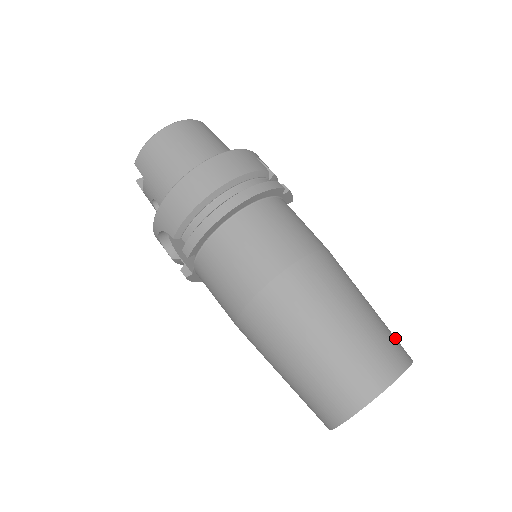
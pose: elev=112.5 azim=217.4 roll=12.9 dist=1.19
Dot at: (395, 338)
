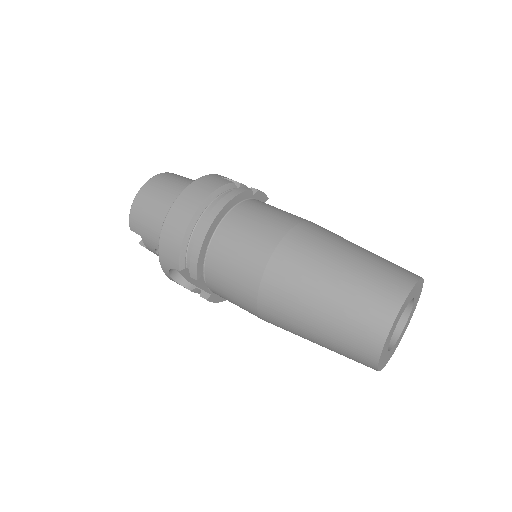
Dot at: (397, 266)
